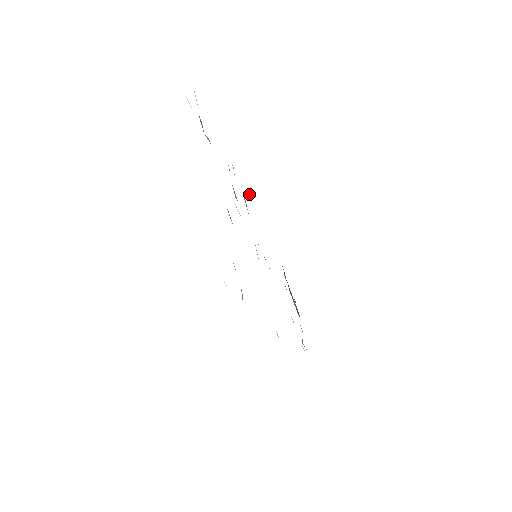
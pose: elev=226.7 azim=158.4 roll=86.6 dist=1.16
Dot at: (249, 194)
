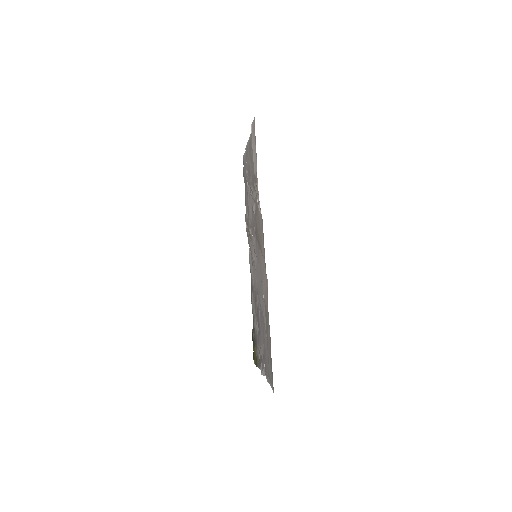
Dot at: (250, 251)
